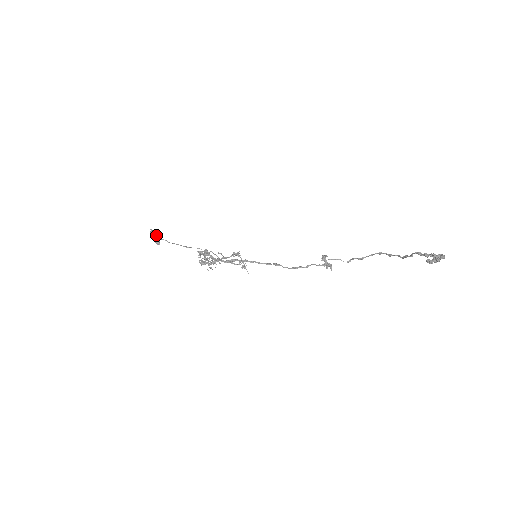
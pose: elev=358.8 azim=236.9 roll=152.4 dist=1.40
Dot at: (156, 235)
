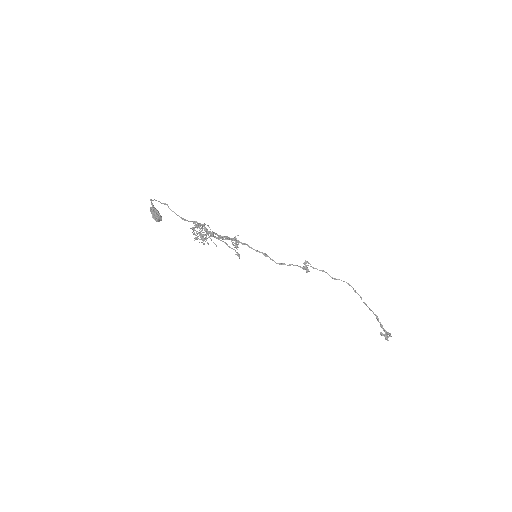
Dot at: (160, 217)
